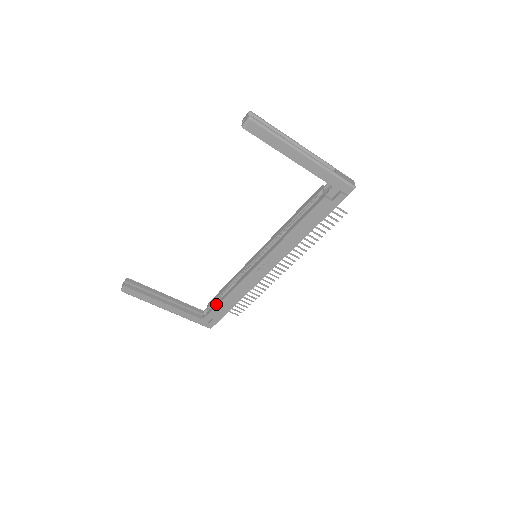
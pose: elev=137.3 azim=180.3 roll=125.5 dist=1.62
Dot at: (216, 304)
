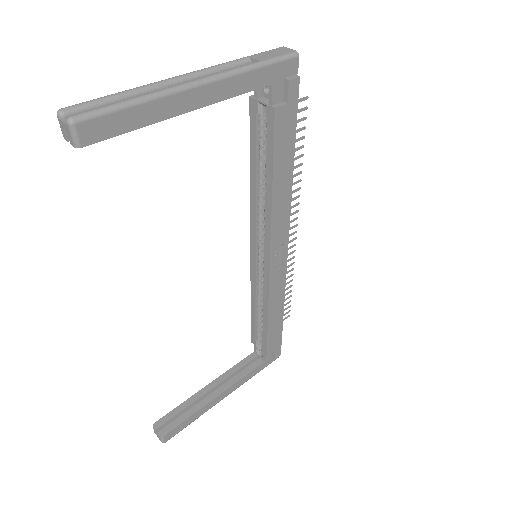
Dot at: (264, 338)
